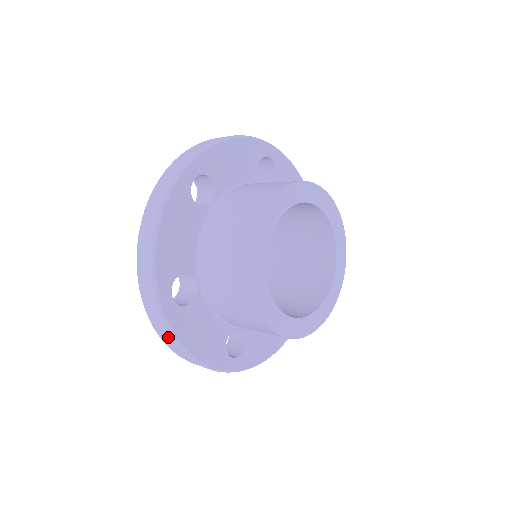
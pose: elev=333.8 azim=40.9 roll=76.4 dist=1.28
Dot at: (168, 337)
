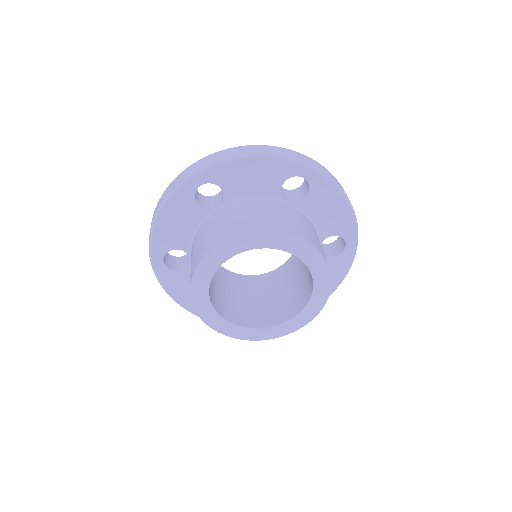
Dot at: occluded
